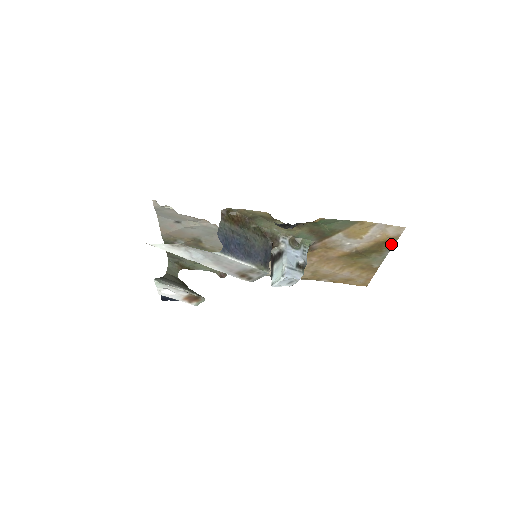
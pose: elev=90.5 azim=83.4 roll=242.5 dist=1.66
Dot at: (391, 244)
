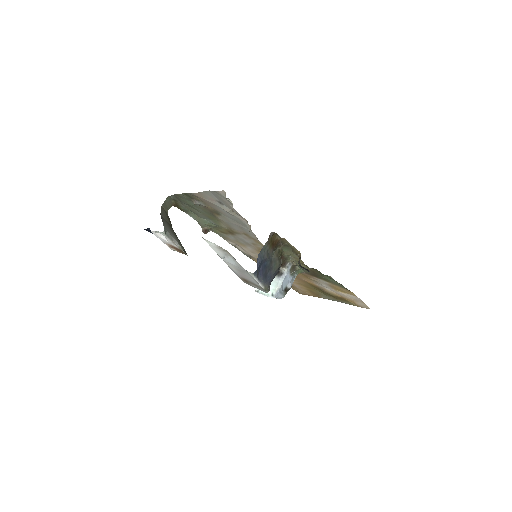
Dot at: (349, 303)
